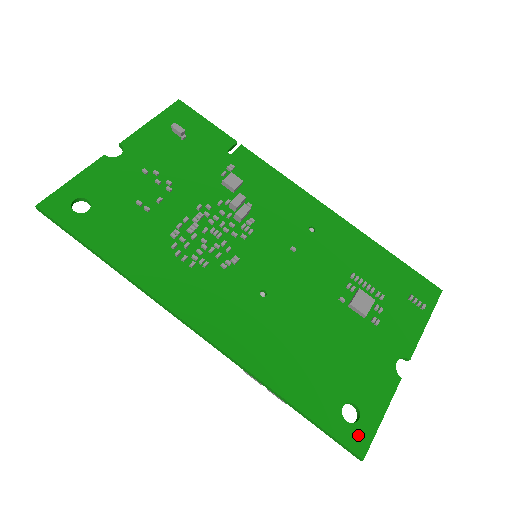
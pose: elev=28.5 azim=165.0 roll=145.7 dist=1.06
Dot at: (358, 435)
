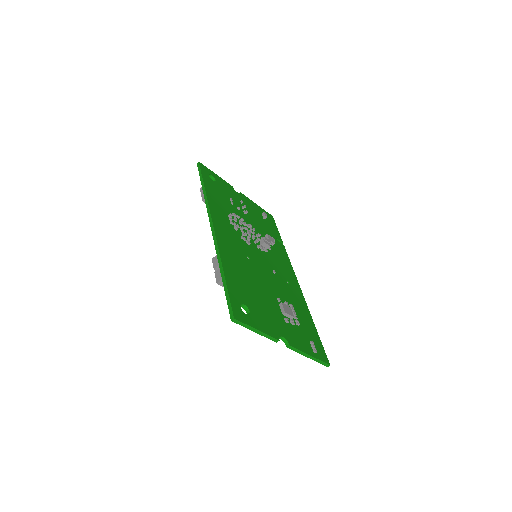
Dot at: (241, 314)
